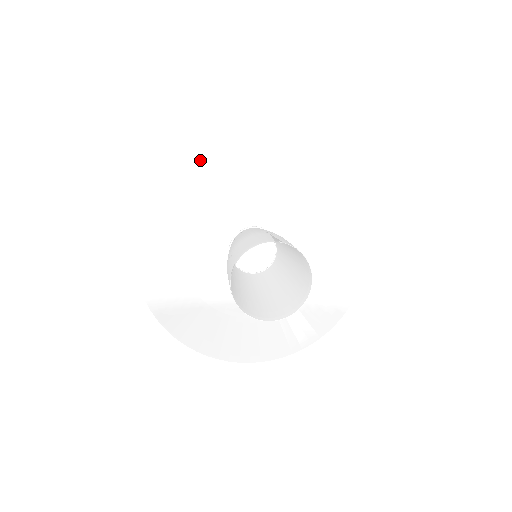
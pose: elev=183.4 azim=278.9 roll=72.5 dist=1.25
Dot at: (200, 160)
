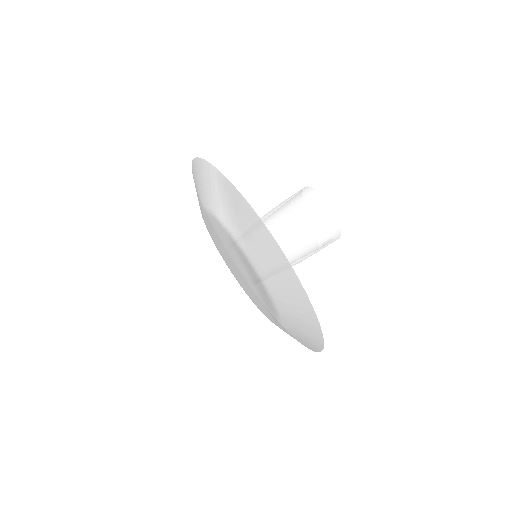
Dot at: occluded
